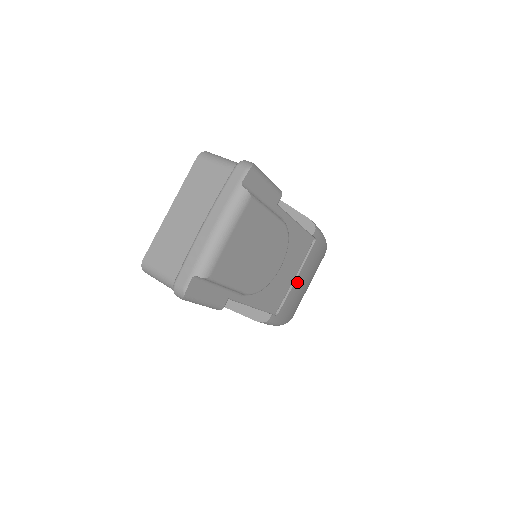
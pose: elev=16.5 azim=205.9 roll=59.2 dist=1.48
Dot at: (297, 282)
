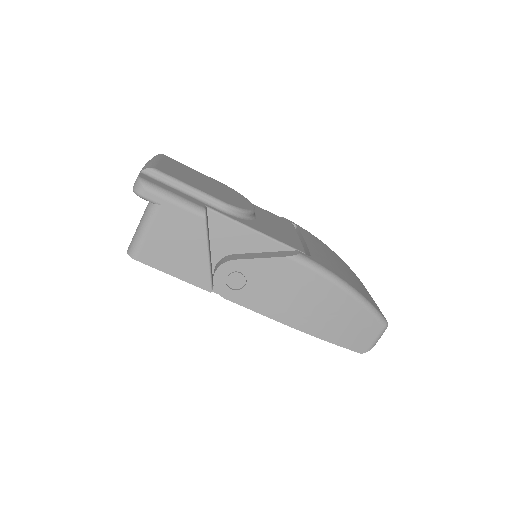
Dot at: occluded
